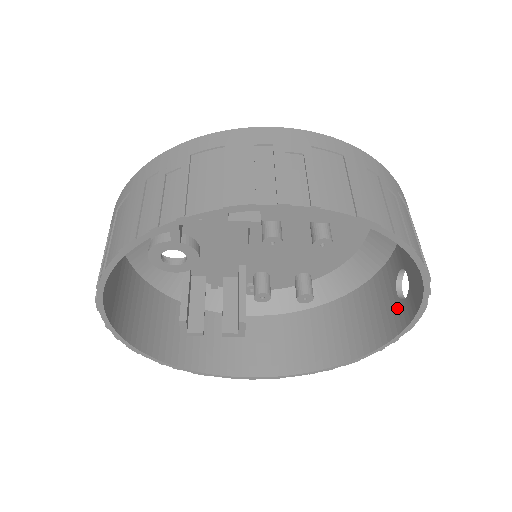
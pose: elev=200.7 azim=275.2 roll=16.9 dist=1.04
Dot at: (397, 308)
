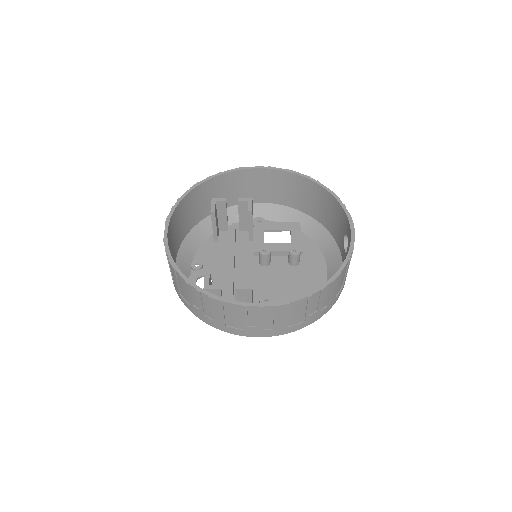
Dot at: (348, 247)
